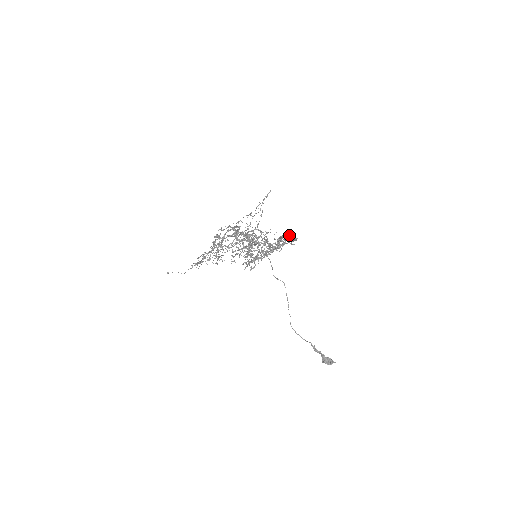
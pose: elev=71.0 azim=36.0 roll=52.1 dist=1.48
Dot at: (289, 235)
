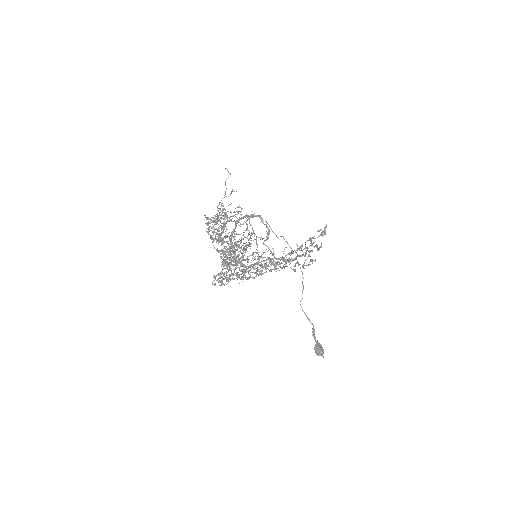
Dot at: (305, 255)
